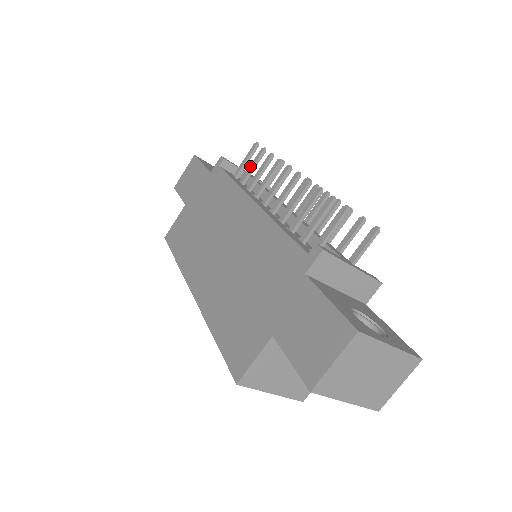
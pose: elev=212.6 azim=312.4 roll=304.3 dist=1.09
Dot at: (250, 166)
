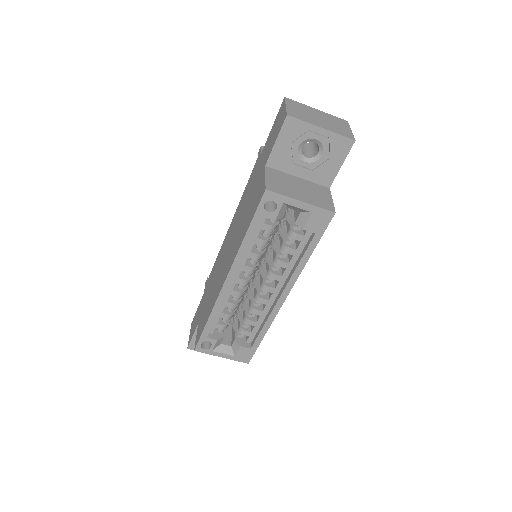
Dot at: occluded
